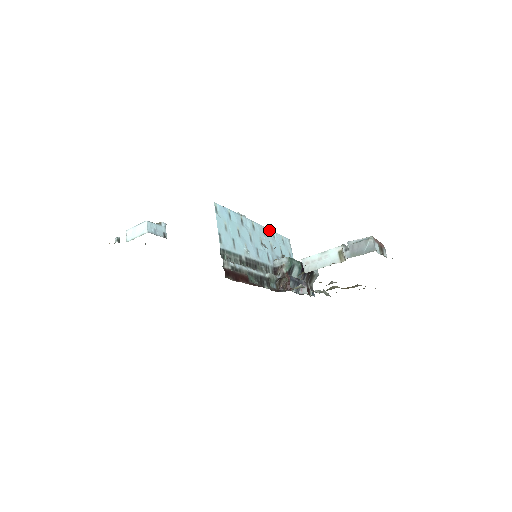
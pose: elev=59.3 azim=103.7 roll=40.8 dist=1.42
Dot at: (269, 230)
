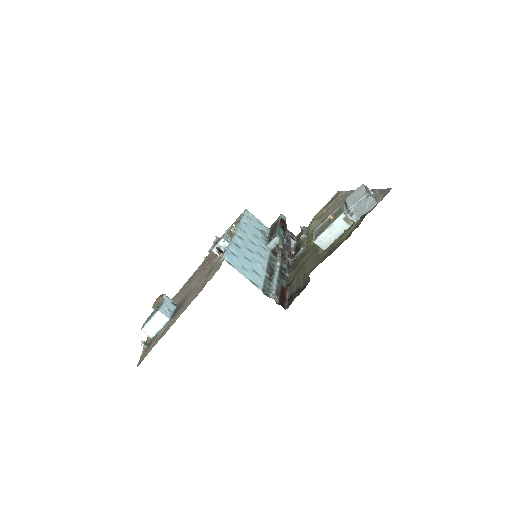
Dot at: (241, 223)
